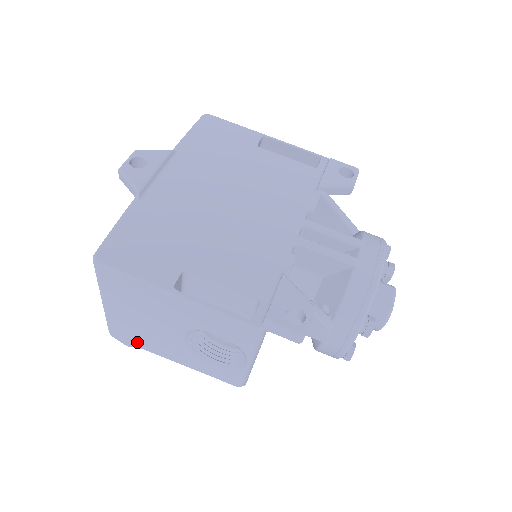
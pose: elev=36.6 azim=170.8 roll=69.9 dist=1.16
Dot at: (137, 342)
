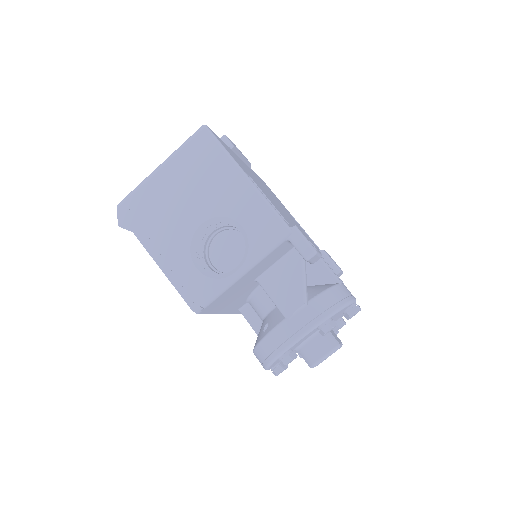
Dot at: (138, 222)
